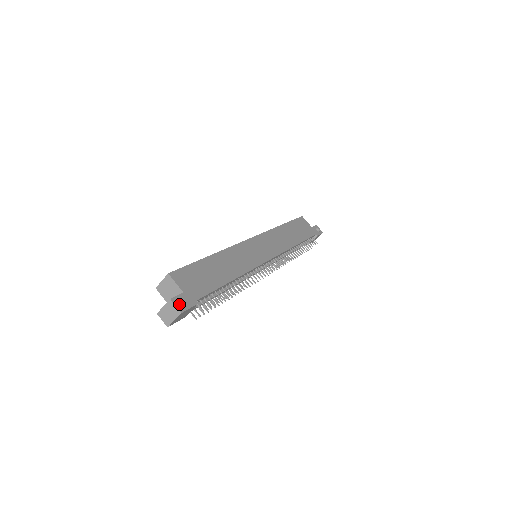
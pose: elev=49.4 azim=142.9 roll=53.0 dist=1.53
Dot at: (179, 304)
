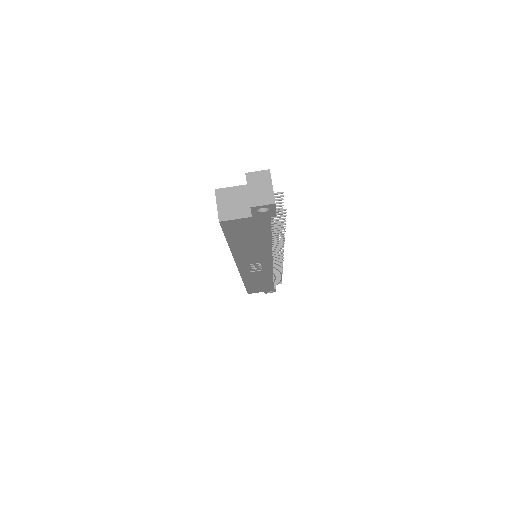
Dot at: occluded
